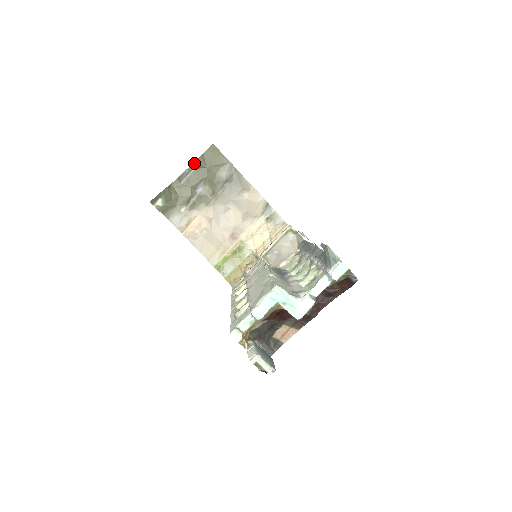
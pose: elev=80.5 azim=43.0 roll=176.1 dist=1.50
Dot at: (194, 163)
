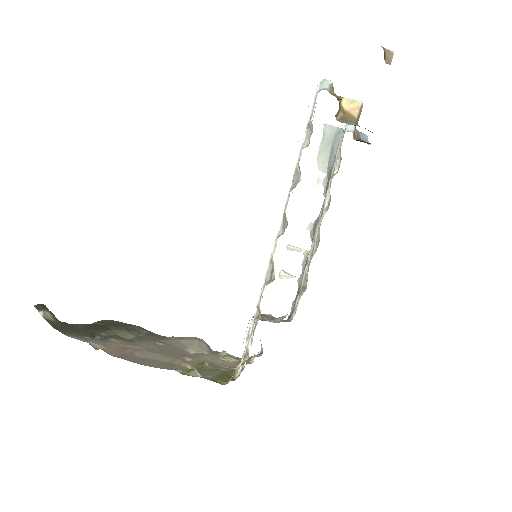
Dot at: occluded
